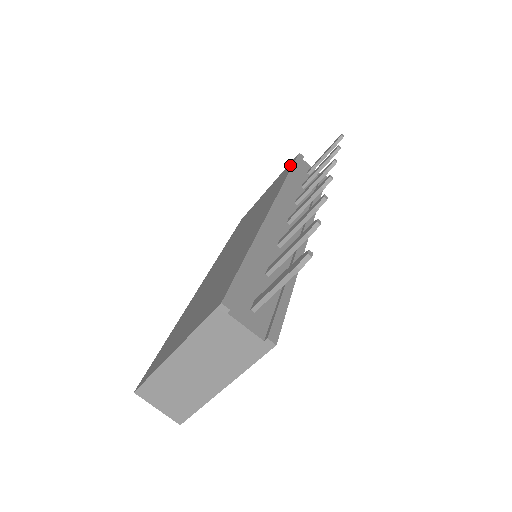
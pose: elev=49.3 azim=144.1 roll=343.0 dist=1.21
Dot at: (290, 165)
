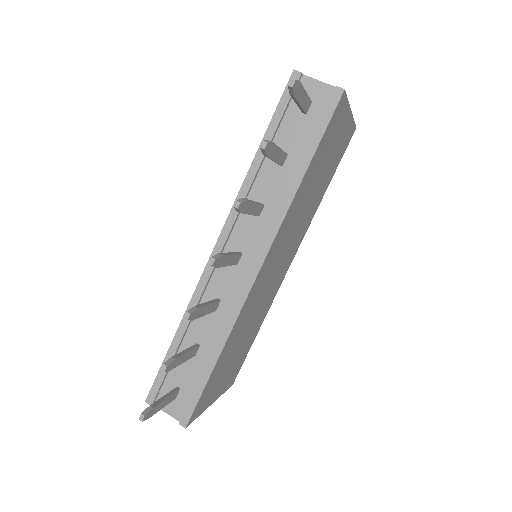
Dot at: occluded
